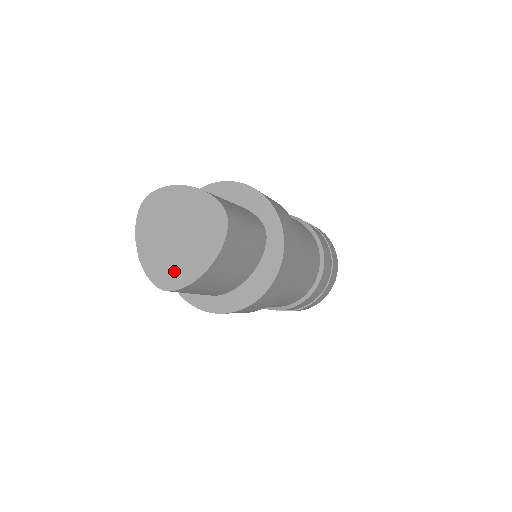
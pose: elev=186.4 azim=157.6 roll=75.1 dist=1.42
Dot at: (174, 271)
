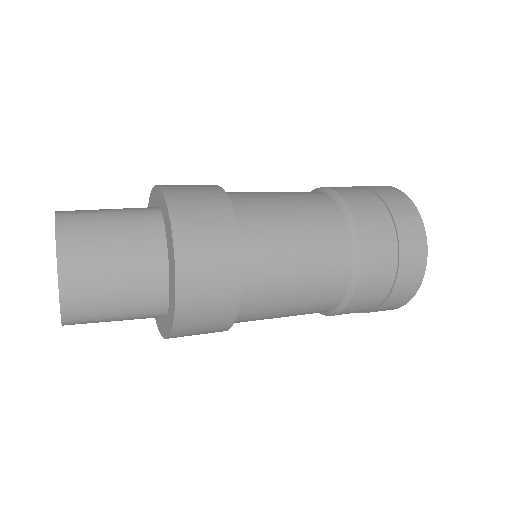
Dot at: occluded
